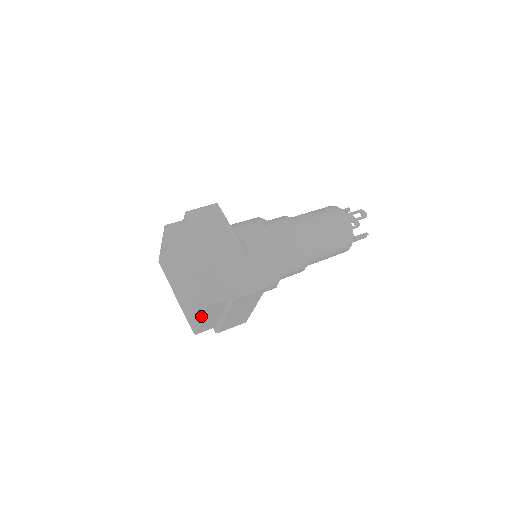
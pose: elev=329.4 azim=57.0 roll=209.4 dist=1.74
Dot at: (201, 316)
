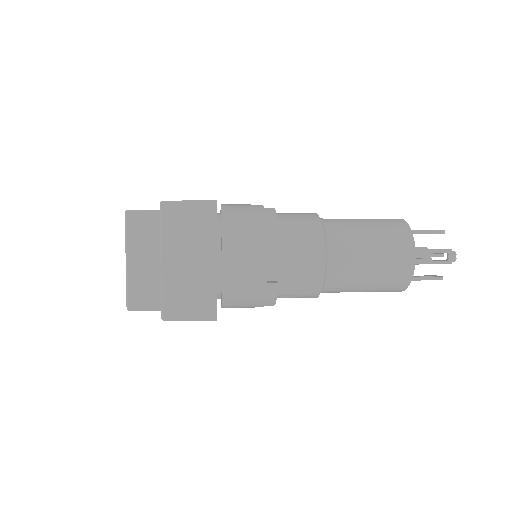
Dot at: (126, 246)
